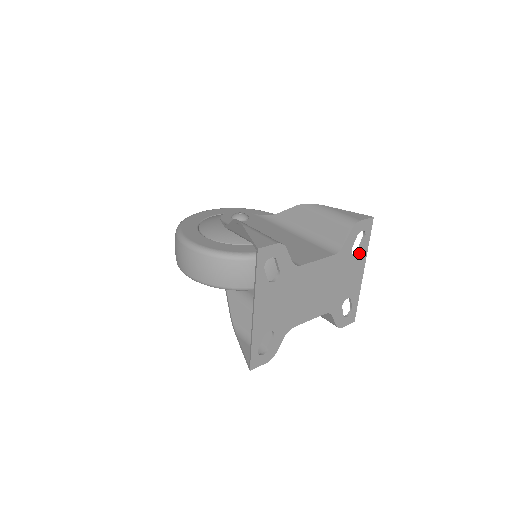
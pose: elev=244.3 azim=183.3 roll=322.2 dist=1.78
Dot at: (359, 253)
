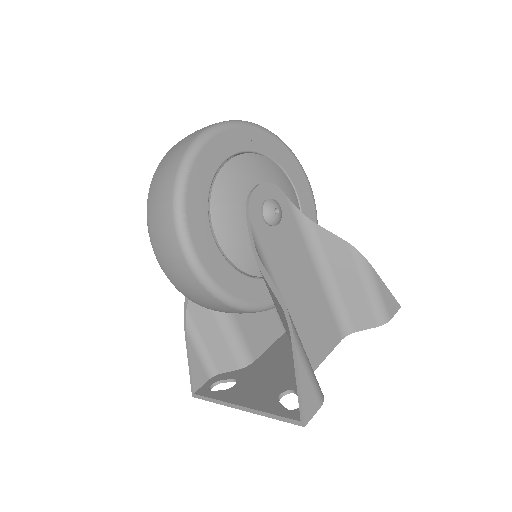
Dot at: occluded
